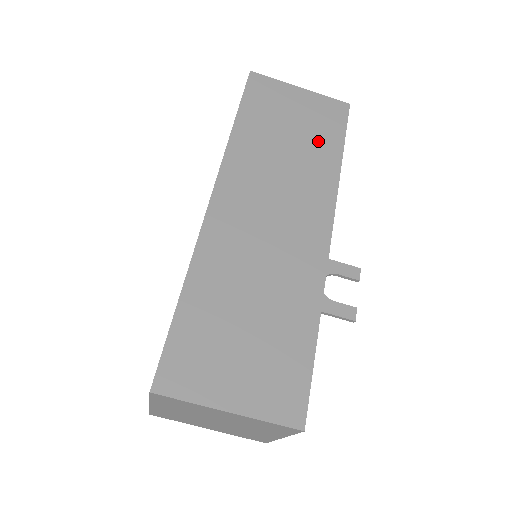
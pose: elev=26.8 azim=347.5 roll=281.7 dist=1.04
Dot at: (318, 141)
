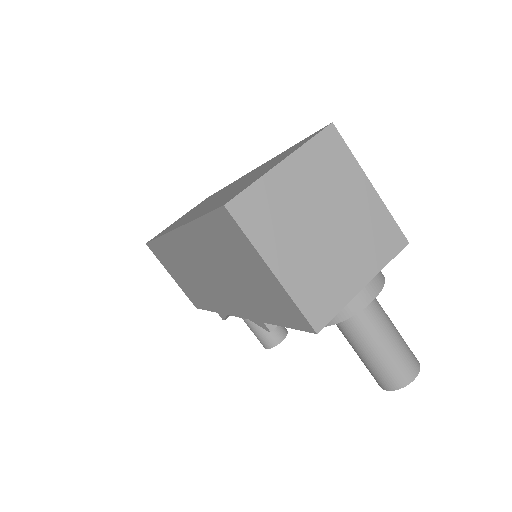
Dot at: occluded
